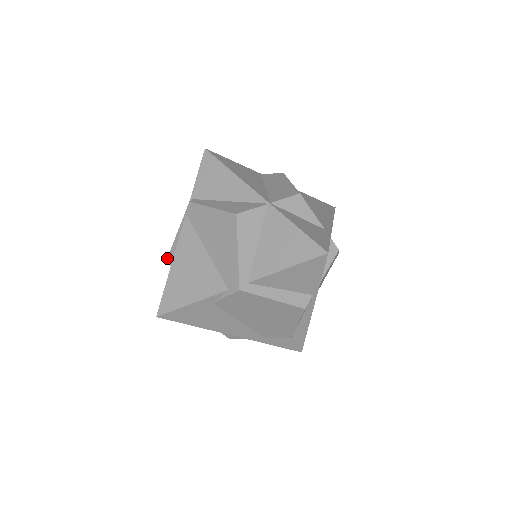
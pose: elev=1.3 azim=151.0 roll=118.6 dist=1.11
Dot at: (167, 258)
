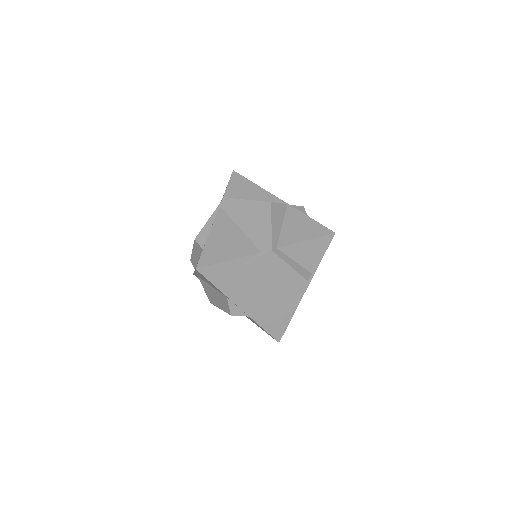
Dot at: (195, 238)
